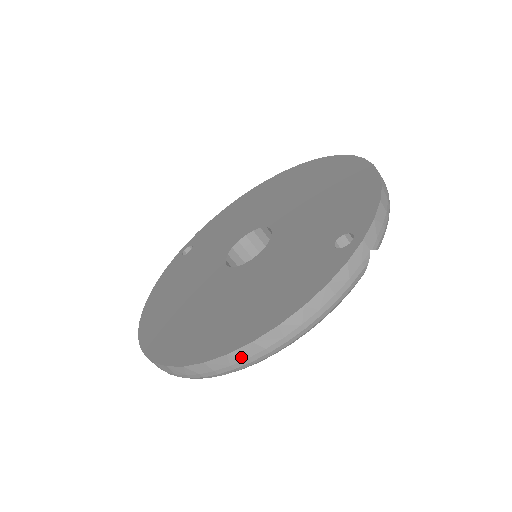
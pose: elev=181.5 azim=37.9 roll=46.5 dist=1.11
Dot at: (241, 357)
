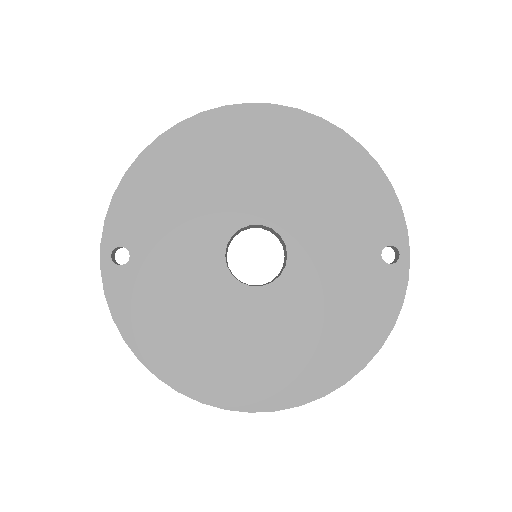
Dot at: (350, 377)
